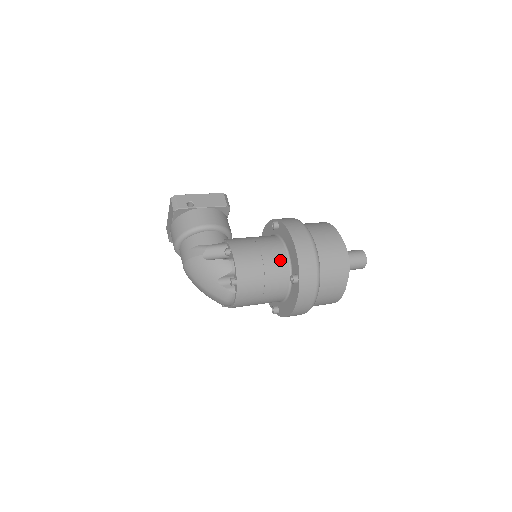
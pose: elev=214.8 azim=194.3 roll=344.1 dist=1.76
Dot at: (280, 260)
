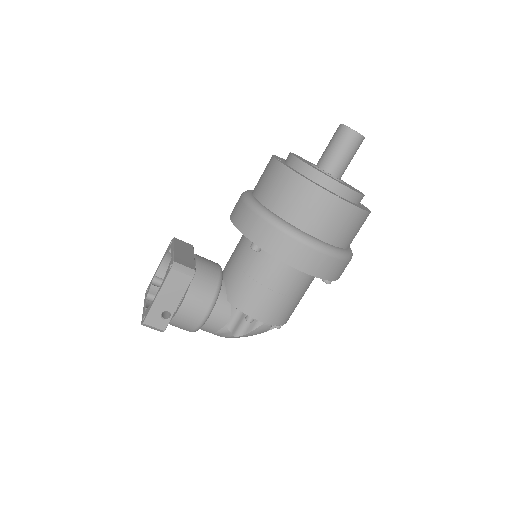
Dot at: (299, 278)
